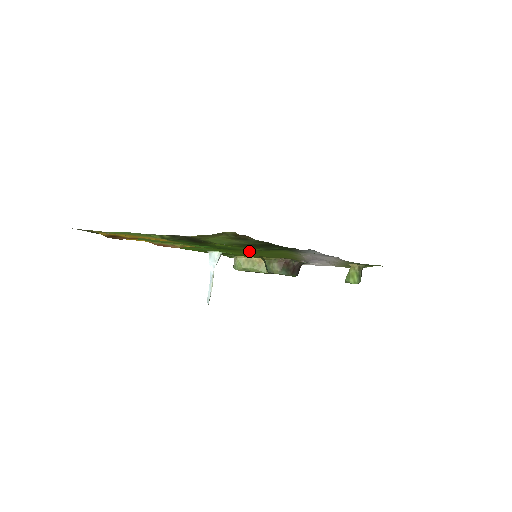
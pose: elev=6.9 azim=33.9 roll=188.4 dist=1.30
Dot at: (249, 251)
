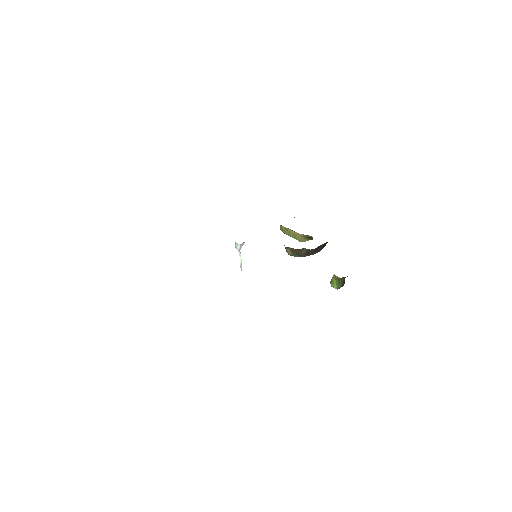
Dot at: occluded
